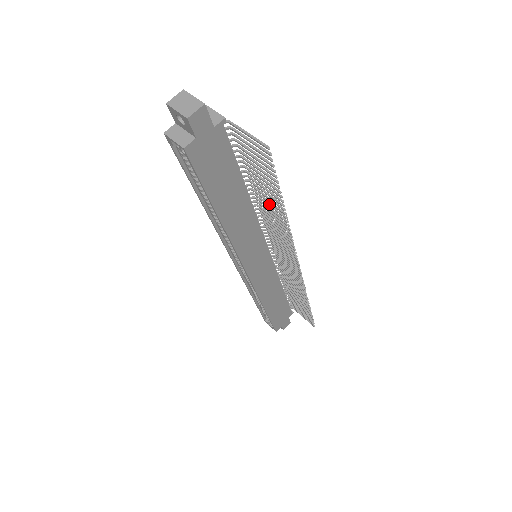
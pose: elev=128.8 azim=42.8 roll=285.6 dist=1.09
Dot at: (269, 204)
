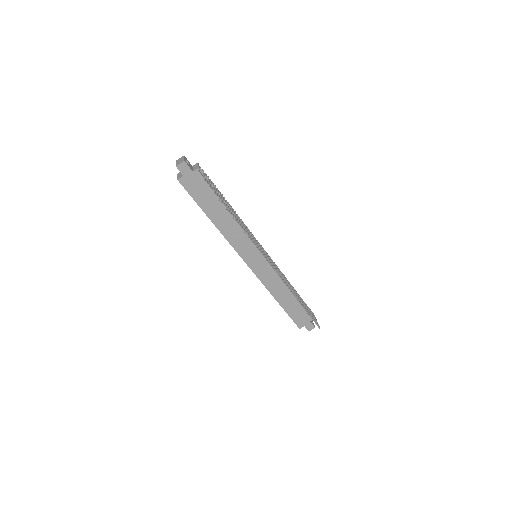
Dot at: (236, 217)
